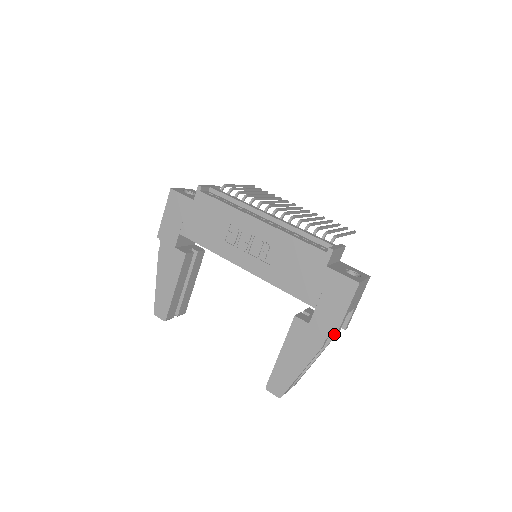
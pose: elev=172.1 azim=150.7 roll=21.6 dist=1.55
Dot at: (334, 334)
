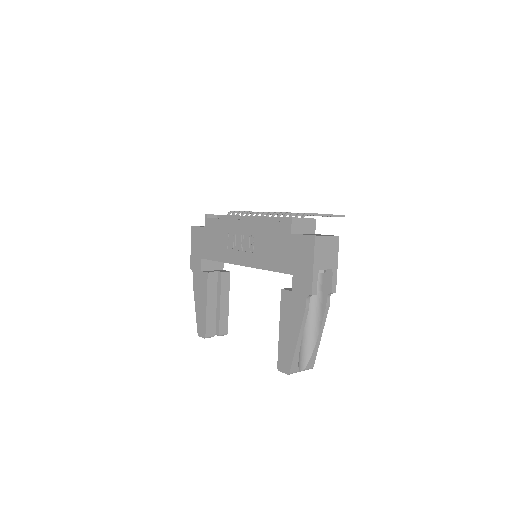
Dot at: (310, 292)
